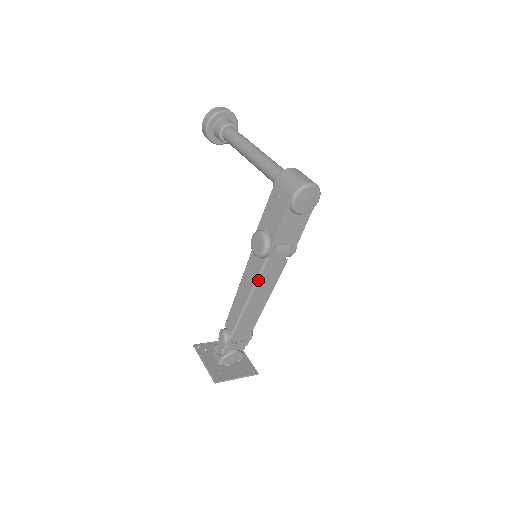
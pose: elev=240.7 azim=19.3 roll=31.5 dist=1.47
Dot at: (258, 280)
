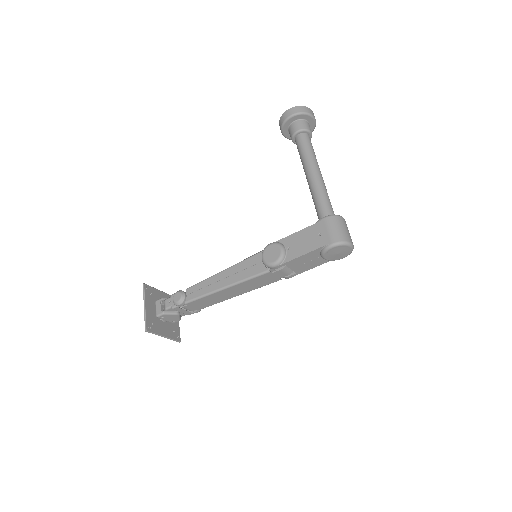
Dot at: (248, 280)
